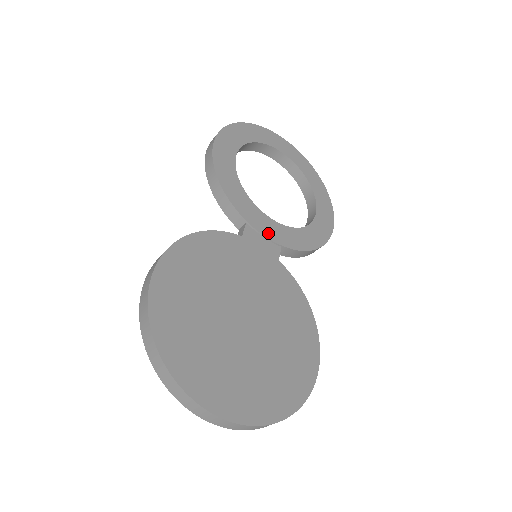
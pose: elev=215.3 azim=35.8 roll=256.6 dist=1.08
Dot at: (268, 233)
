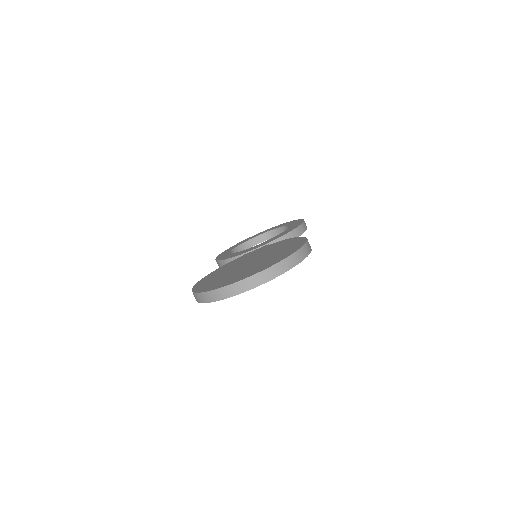
Dot at: (257, 247)
